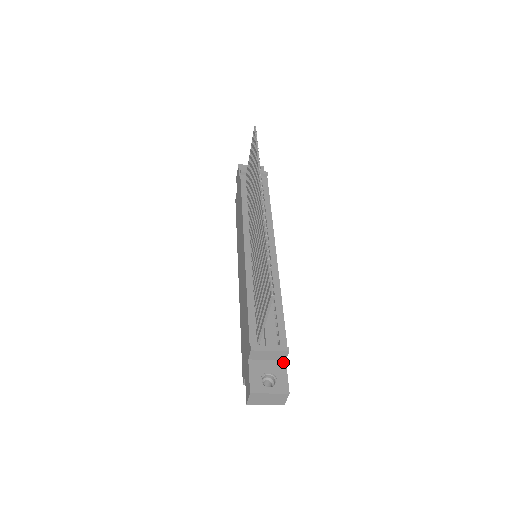
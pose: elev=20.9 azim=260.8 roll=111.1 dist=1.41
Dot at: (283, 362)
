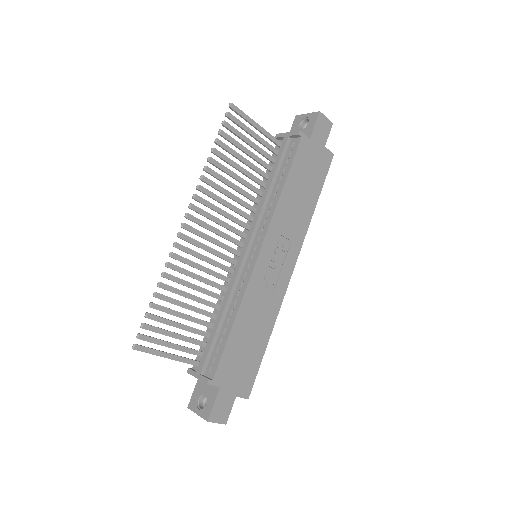
Dot at: (217, 388)
